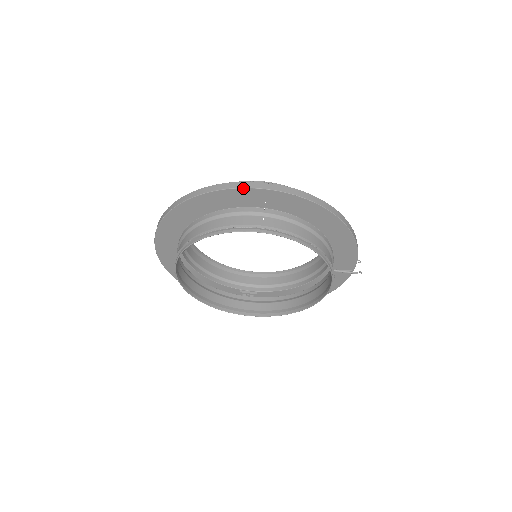
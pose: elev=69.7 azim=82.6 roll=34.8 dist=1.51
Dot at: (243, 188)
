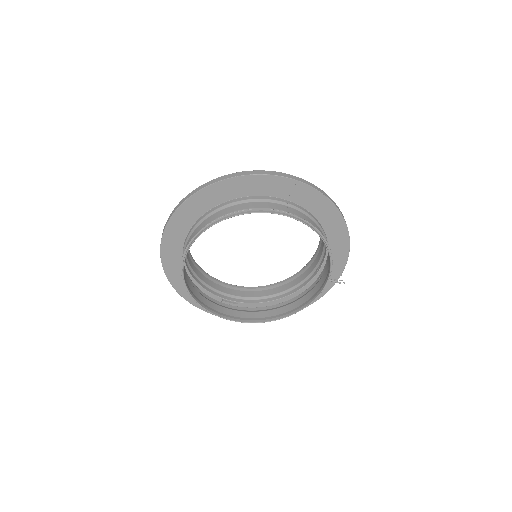
Dot at: (277, 176)
